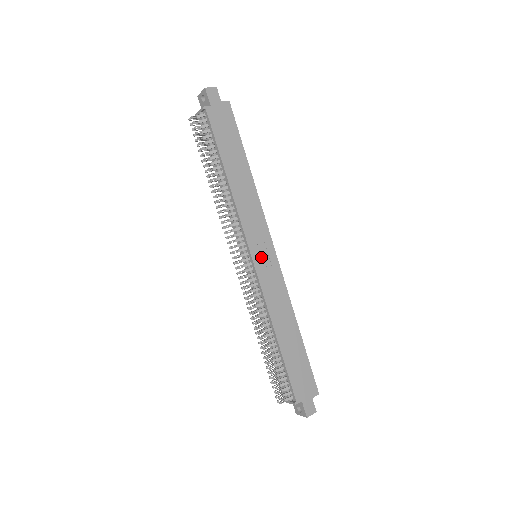
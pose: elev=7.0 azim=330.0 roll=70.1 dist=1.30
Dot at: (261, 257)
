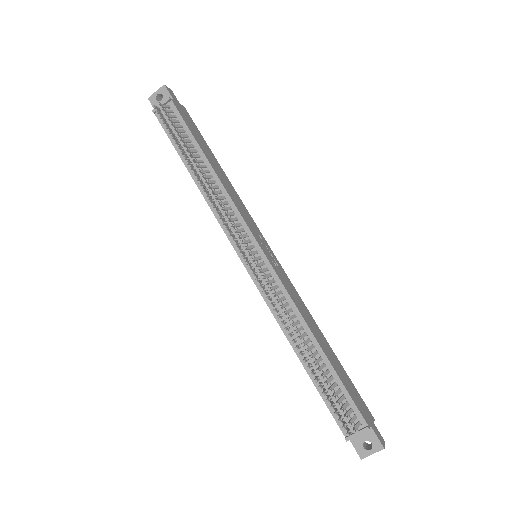
Dot at: (267, 252)
